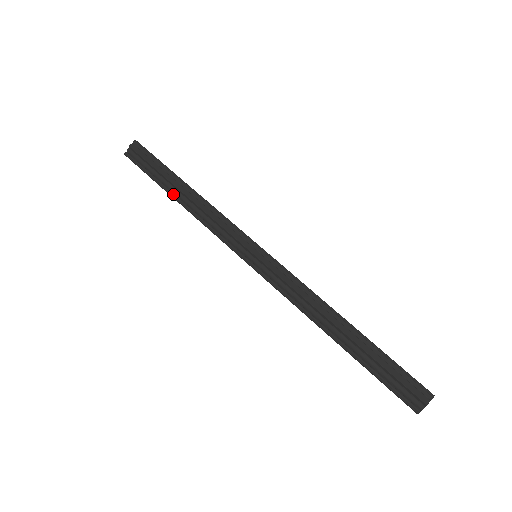
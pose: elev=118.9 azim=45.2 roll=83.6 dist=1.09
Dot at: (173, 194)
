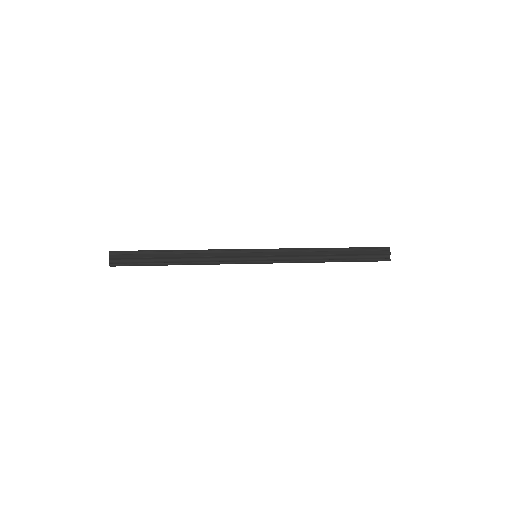
Dot at: (173, 263)
